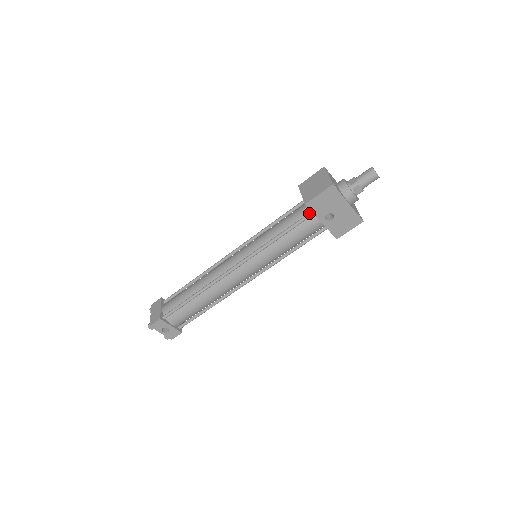
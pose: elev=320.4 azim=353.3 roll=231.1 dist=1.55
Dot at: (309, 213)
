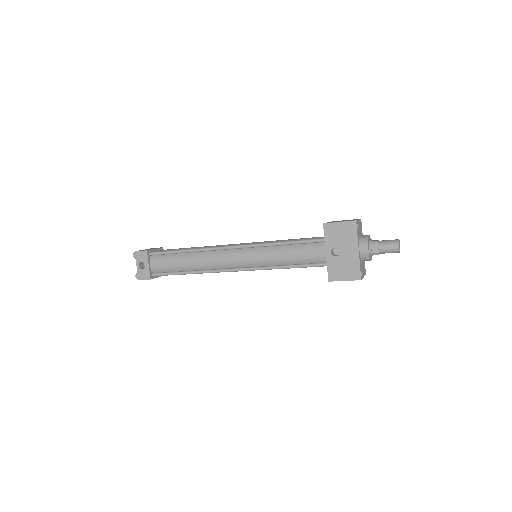
Dot at: (322, 238)
